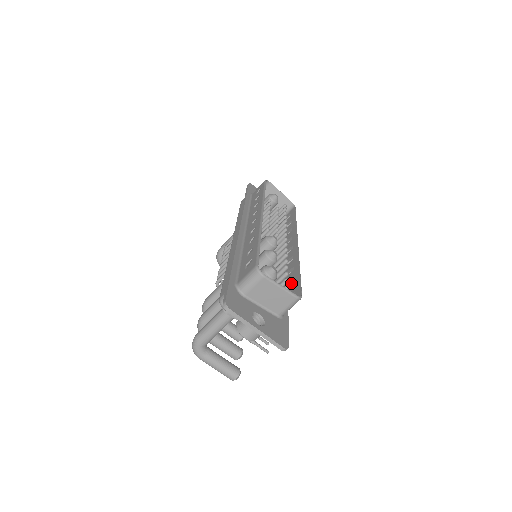
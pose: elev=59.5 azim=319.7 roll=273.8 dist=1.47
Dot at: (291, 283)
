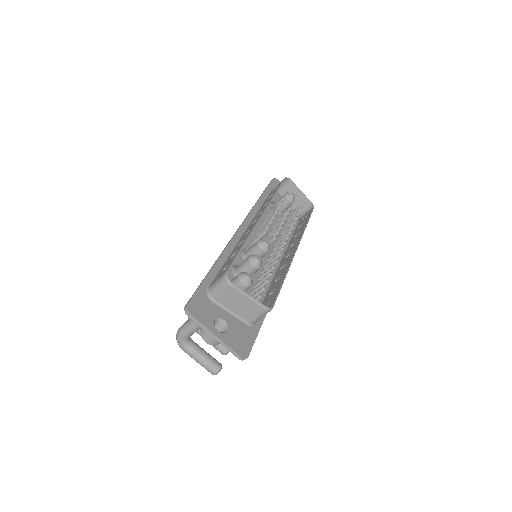
Dot at: (272, 291)
